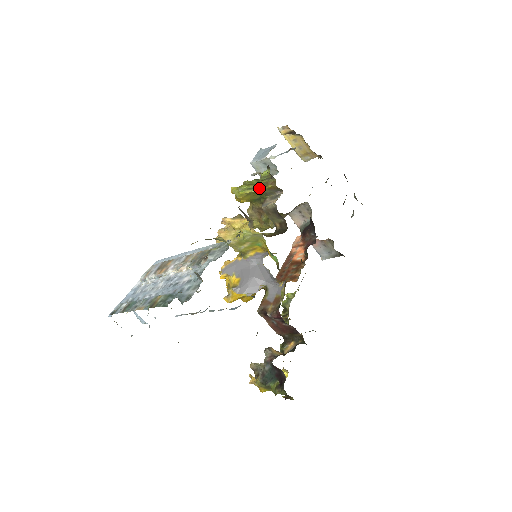
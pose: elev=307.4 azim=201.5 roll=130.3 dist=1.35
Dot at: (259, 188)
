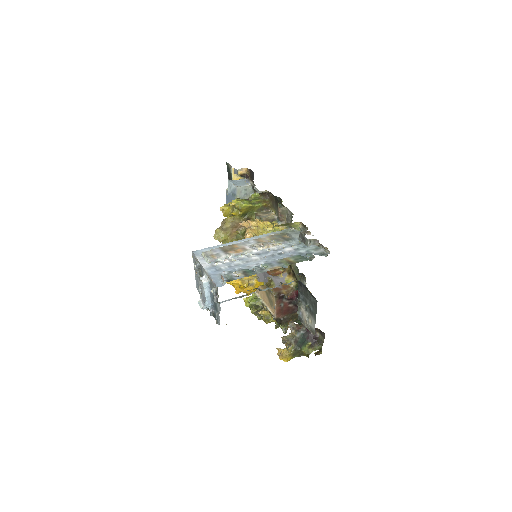
Dot at: (257, 204)
